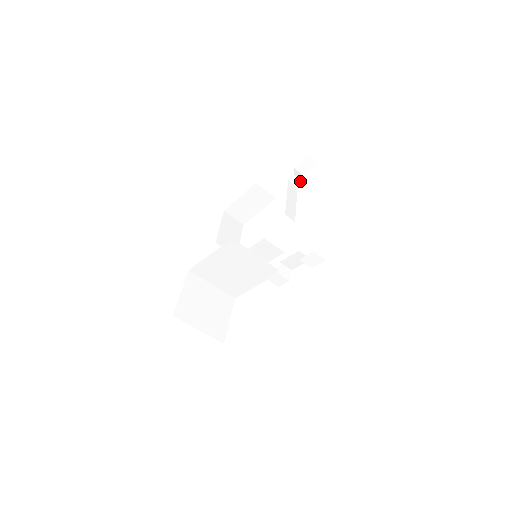
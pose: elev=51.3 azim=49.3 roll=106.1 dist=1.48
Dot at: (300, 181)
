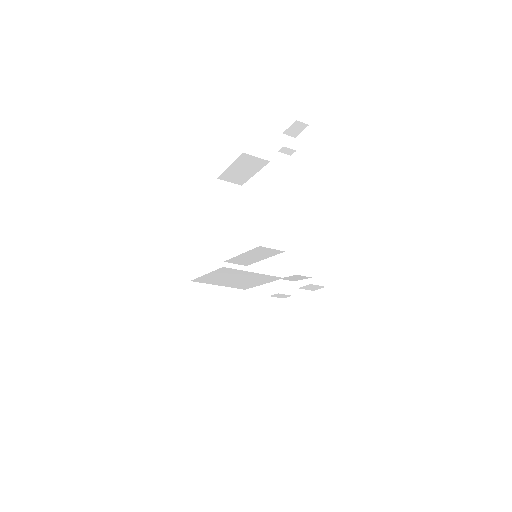
Dot at: (292, 150)
